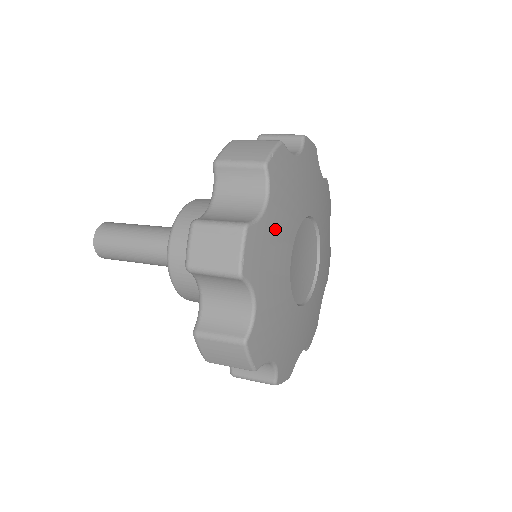
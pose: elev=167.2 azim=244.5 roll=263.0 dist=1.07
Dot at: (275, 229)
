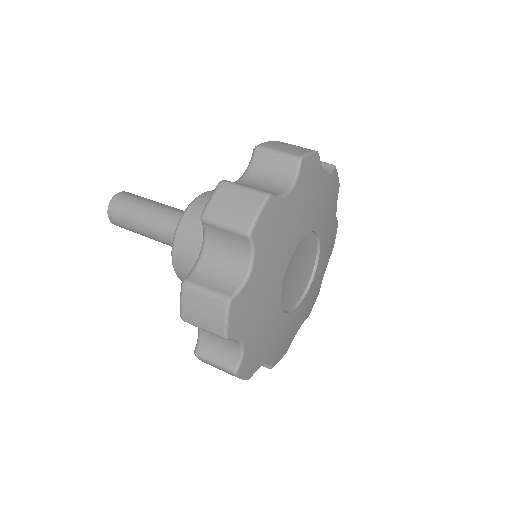
Dot at: (259, 336)
